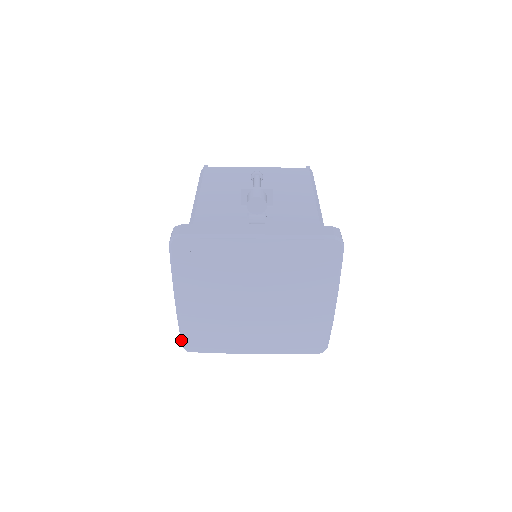
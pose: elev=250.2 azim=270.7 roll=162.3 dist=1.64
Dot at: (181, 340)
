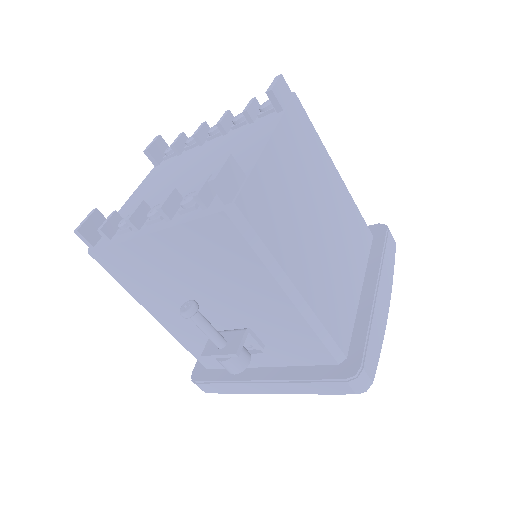
Dot at: occluded
